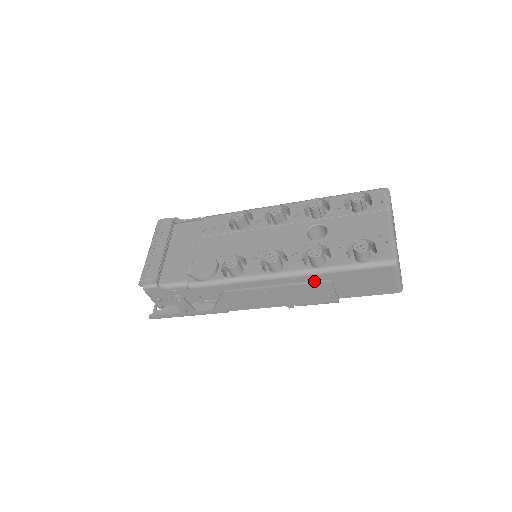
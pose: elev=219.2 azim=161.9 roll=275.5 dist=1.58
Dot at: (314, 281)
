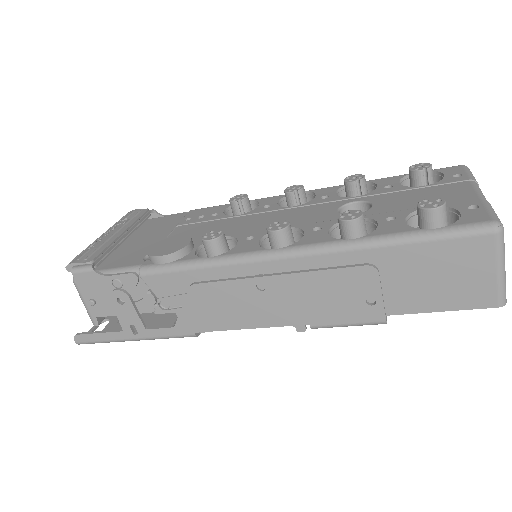
Dot at: (346, 265)
